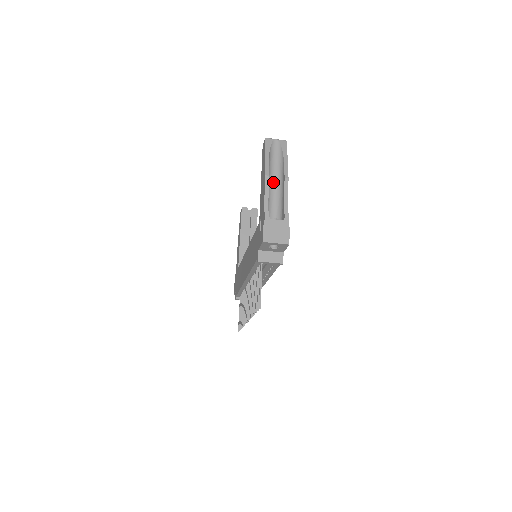
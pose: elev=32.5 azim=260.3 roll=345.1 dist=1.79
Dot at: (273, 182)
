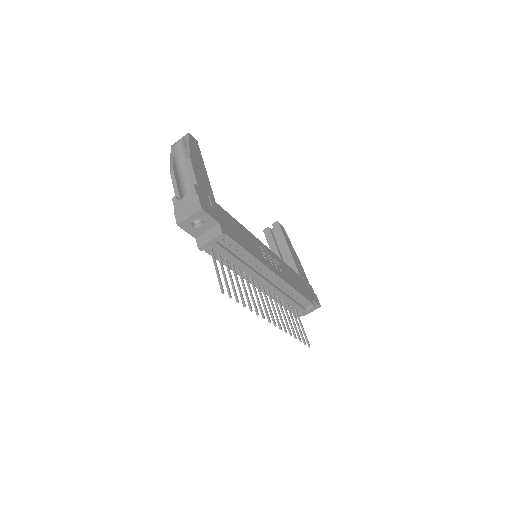
Dot at: (187, 172)
